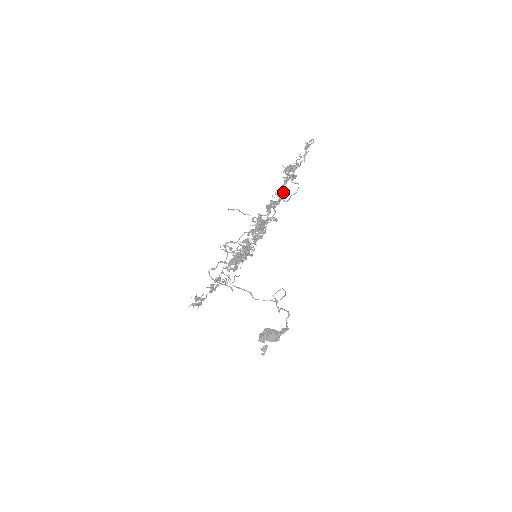
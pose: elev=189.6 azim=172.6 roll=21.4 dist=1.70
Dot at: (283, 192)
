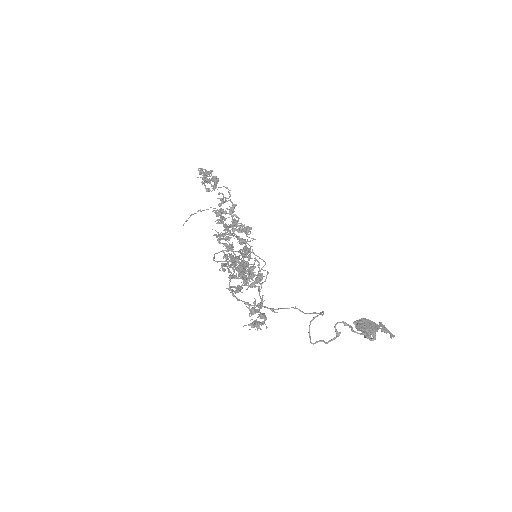
Dot at: (219, 193)
